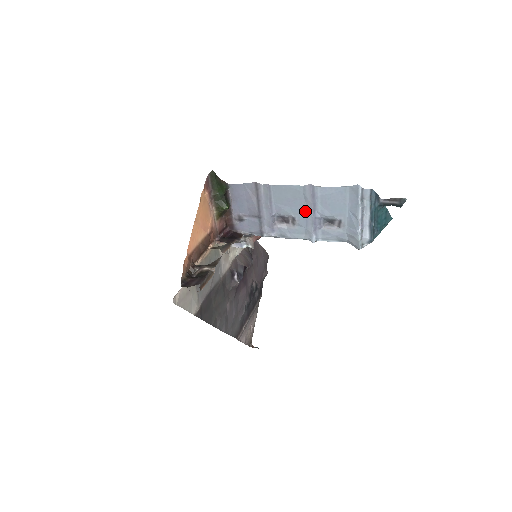
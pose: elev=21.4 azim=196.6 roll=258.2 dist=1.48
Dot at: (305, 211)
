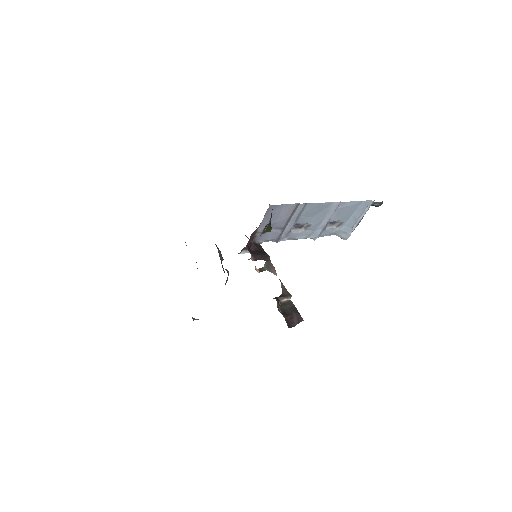
Dot at: (322, 220)
